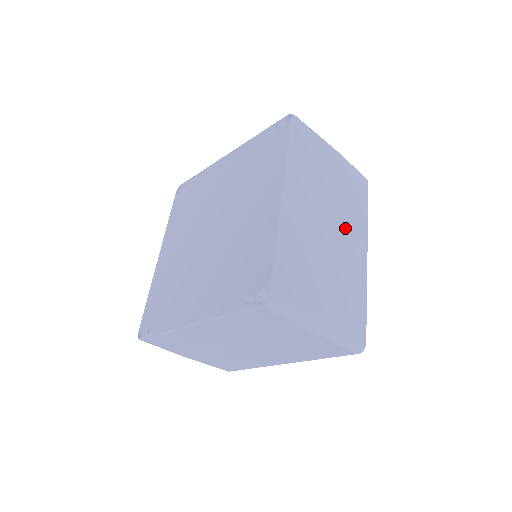
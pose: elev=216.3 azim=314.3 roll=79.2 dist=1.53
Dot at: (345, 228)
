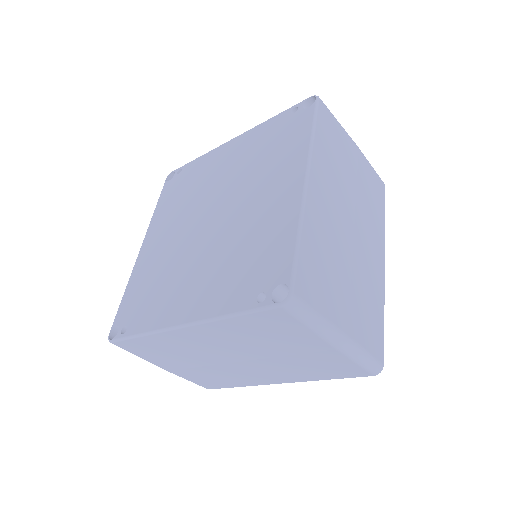
Dot at: (365, 230)
